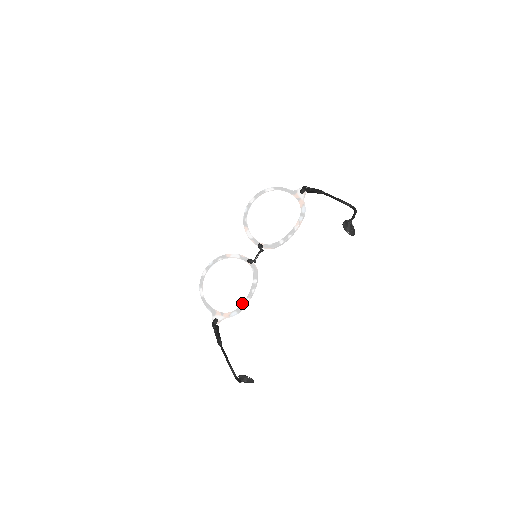
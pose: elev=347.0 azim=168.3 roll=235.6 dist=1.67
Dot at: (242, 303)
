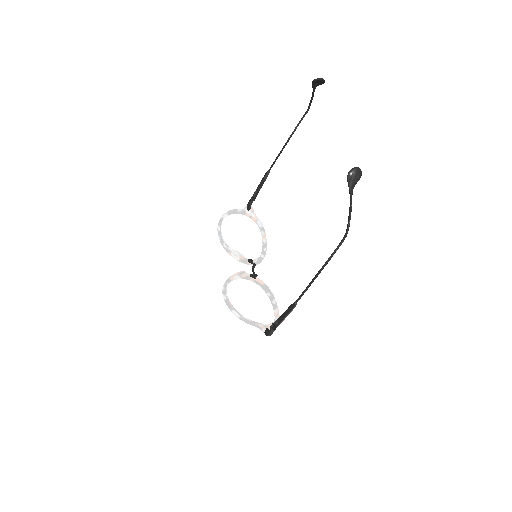
Dot at: (274, 315)
